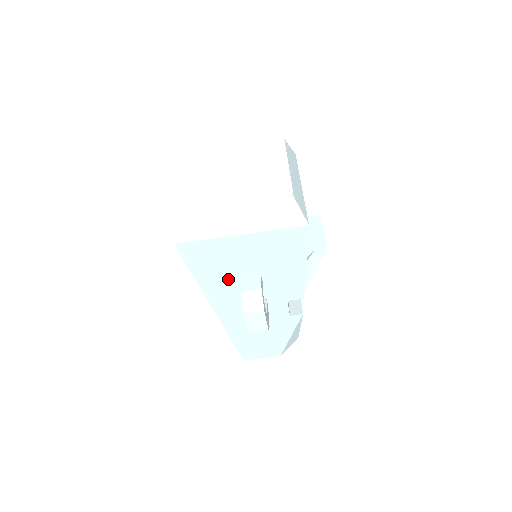
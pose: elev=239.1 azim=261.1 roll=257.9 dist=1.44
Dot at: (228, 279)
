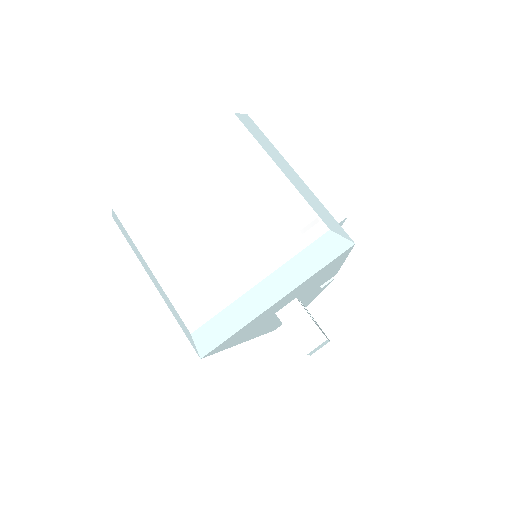
Dot at: (261, 323)
